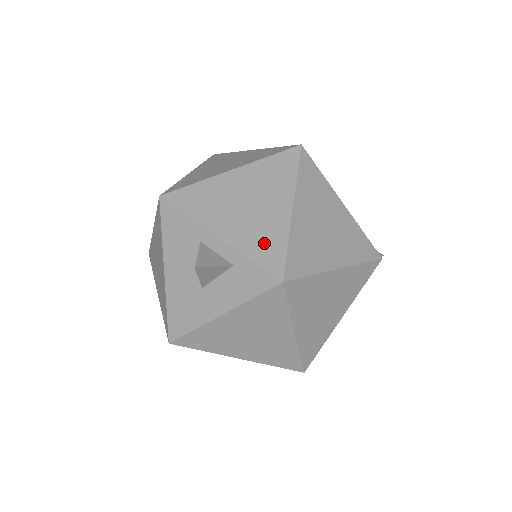
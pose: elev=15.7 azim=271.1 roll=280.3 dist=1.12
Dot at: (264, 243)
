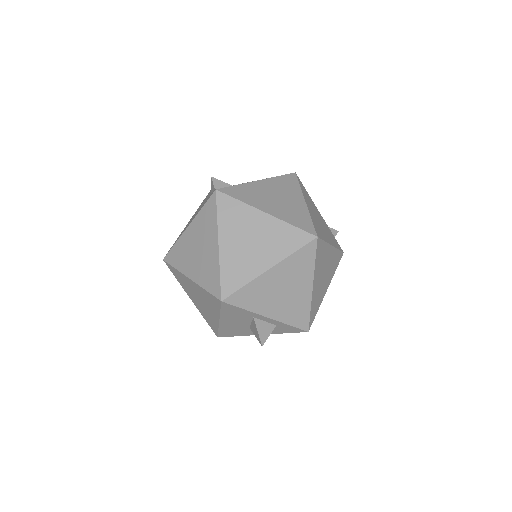
Dot at: (297, 314)
